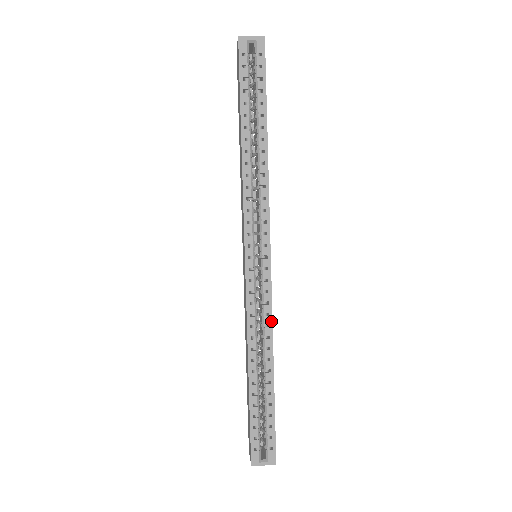
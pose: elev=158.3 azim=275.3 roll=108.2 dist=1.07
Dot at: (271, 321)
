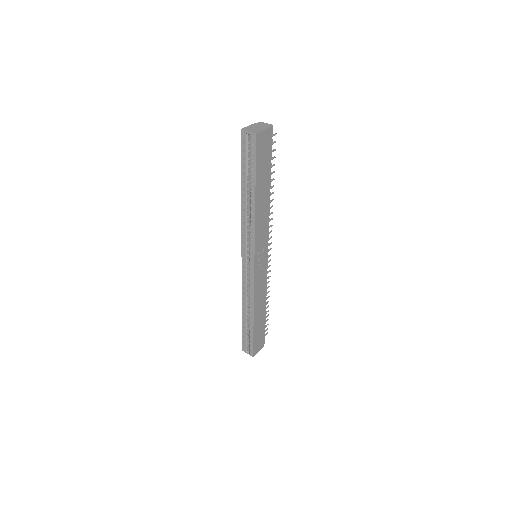
Dot at: (253, 296)
